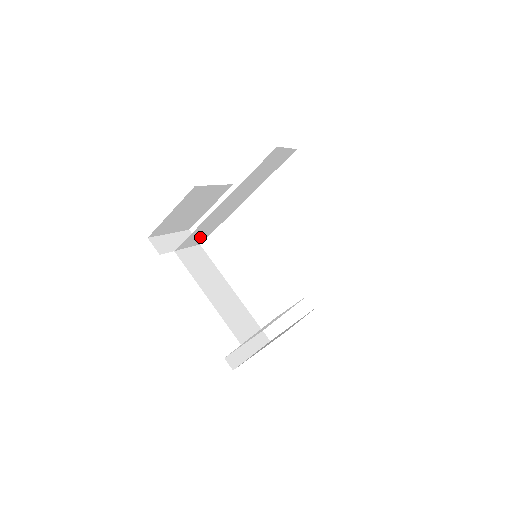
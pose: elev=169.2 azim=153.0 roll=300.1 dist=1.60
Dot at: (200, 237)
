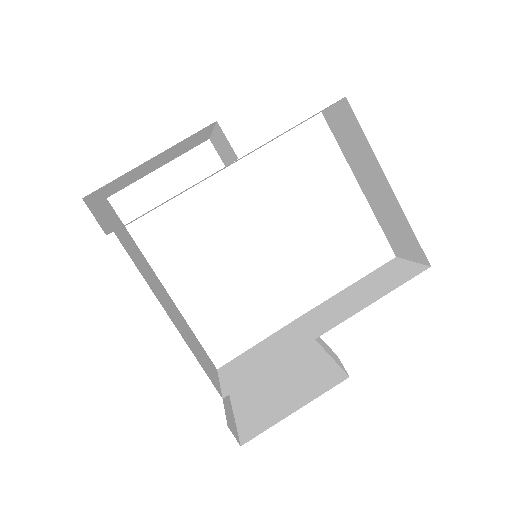
Dot at: (144, 214)
